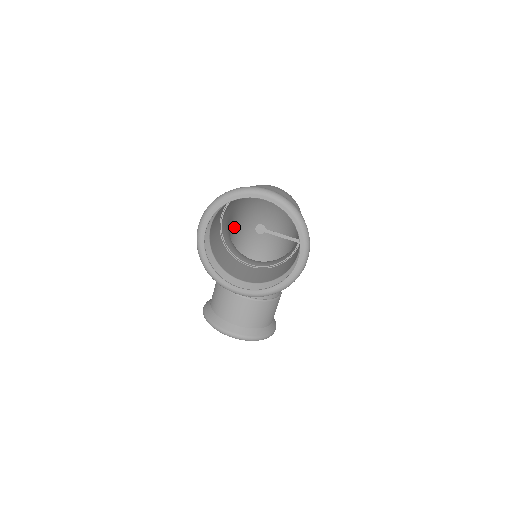
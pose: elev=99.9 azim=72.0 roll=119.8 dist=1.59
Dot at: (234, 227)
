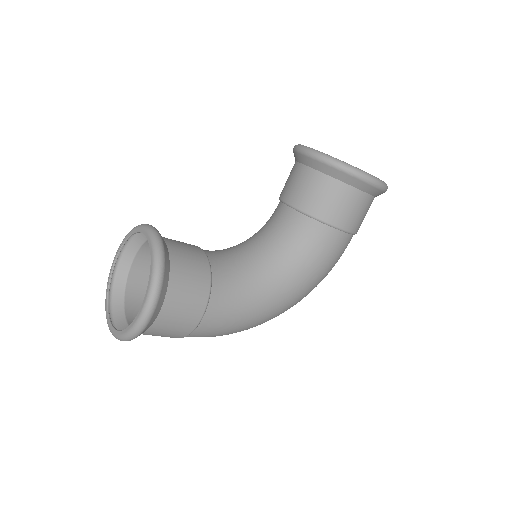
Dot at: occluded
